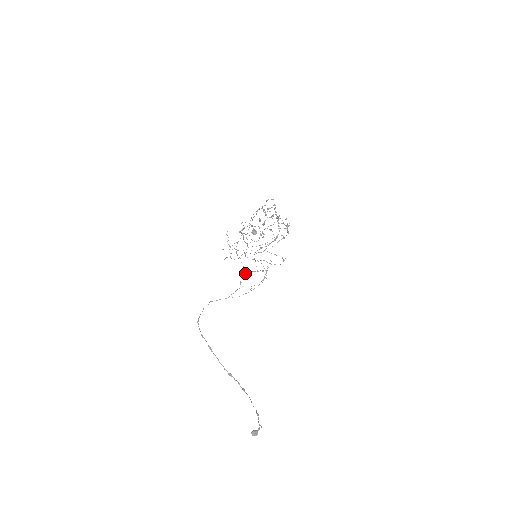
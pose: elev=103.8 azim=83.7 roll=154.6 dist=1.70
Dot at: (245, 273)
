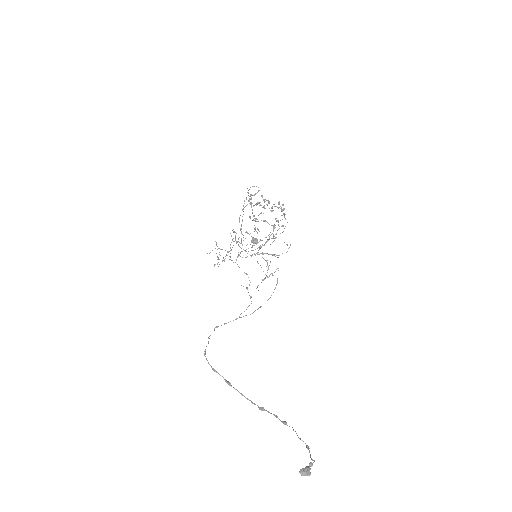
Dot at: occluded
